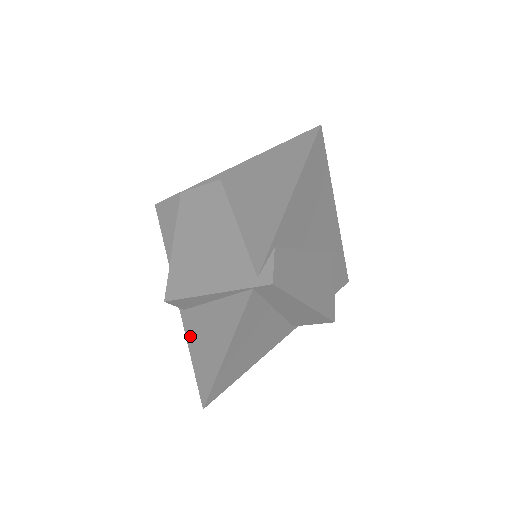
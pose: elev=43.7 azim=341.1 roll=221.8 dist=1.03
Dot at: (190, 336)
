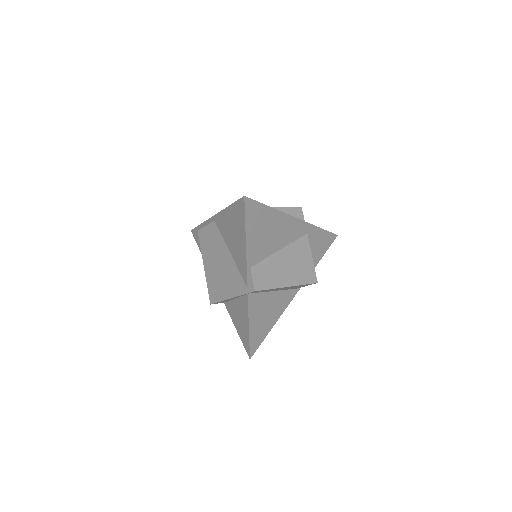
Dot at: (232, 318)
